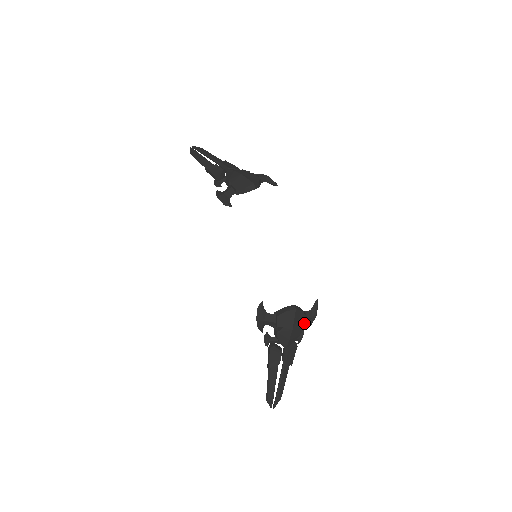
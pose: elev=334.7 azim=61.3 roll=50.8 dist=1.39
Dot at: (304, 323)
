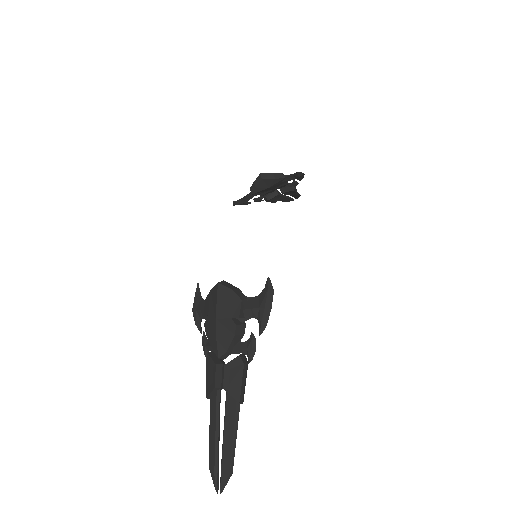
Dot at: (239, 312)
